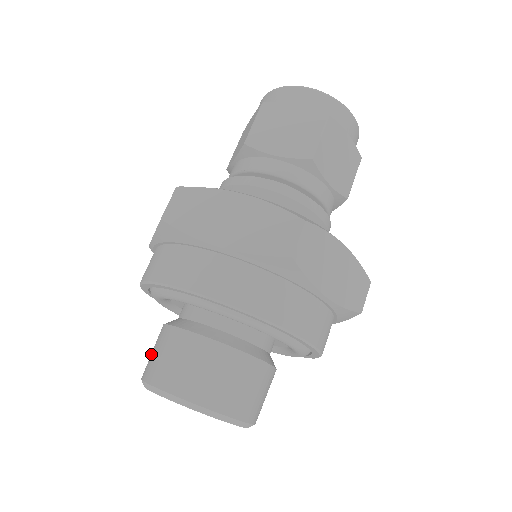
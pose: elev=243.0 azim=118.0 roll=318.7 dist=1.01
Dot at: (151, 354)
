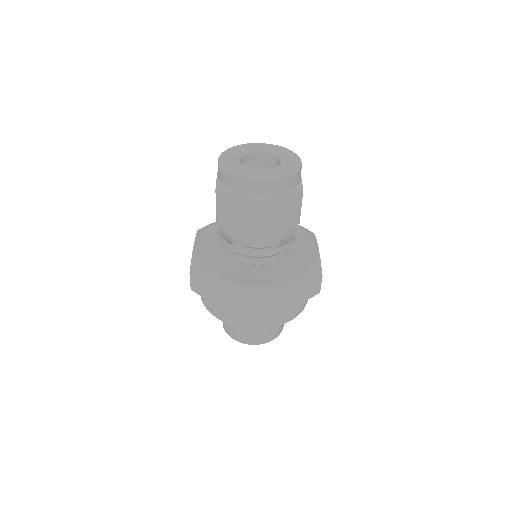
Dot at: occluded
